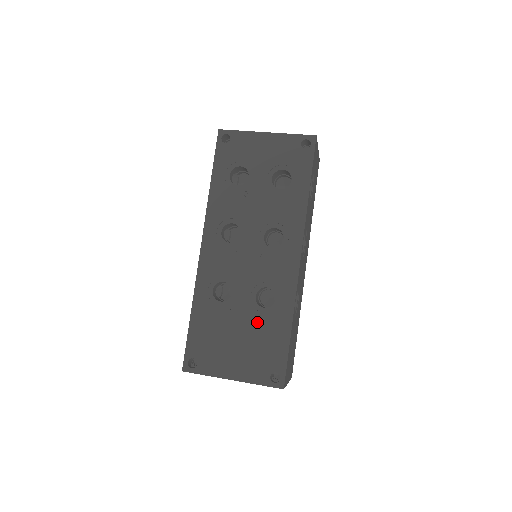
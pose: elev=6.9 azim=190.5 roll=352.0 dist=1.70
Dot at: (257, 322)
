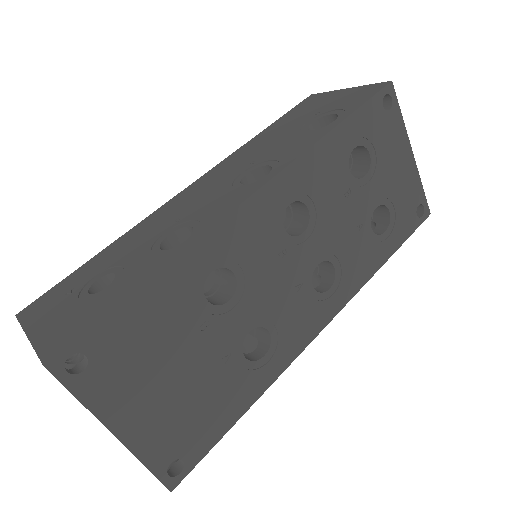
Dot at: (222, 370)
